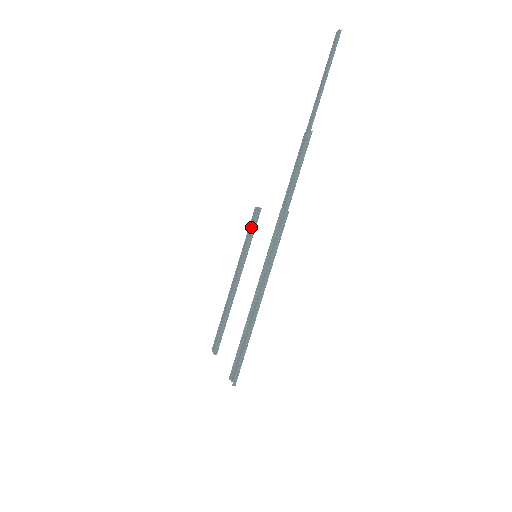
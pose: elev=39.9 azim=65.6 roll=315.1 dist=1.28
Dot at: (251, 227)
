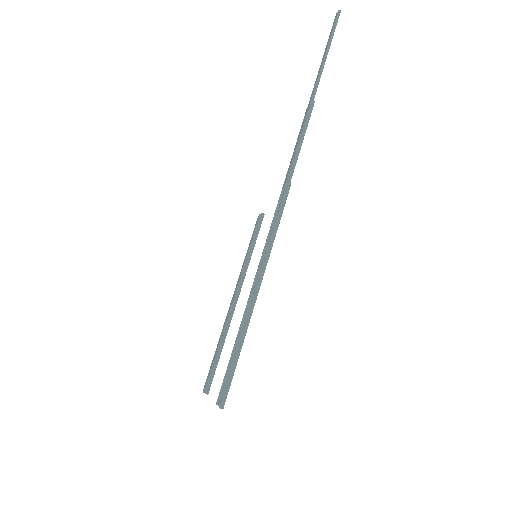
Dot at: (253, 236)
